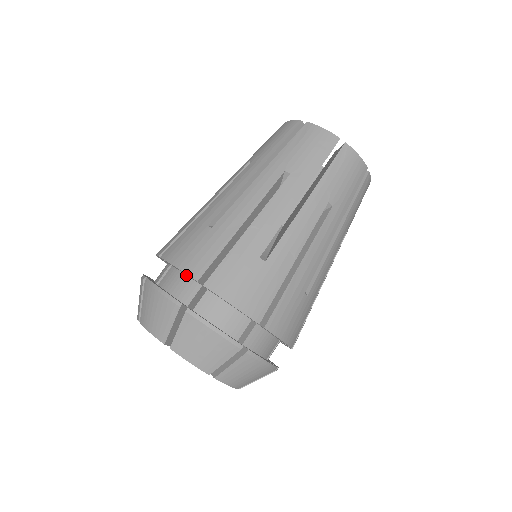
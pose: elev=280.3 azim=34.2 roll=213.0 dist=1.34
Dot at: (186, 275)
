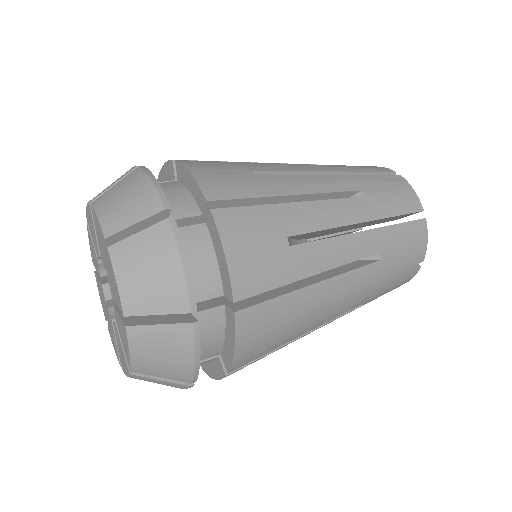
Dot at: occluded
